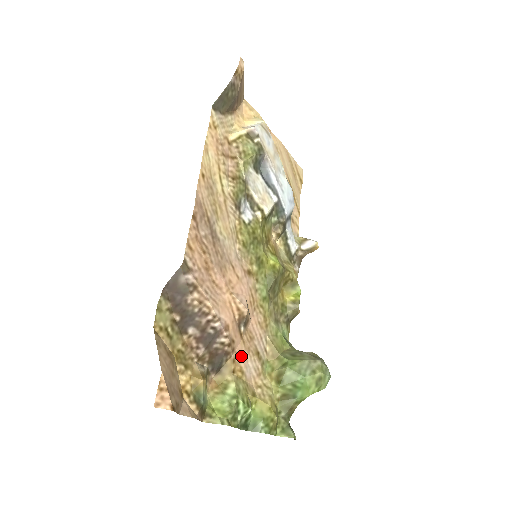
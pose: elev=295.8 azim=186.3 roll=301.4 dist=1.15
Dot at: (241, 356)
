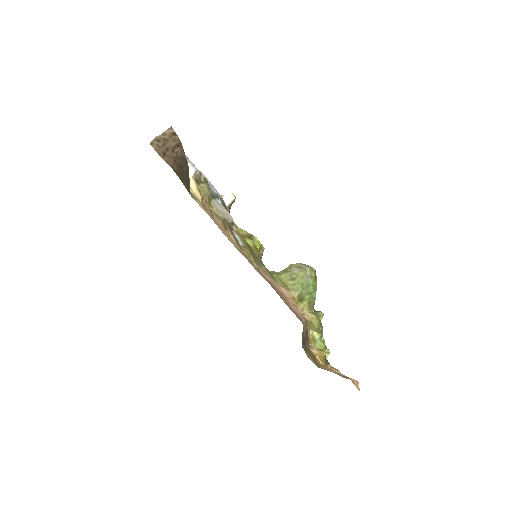
Dot at: occluded
